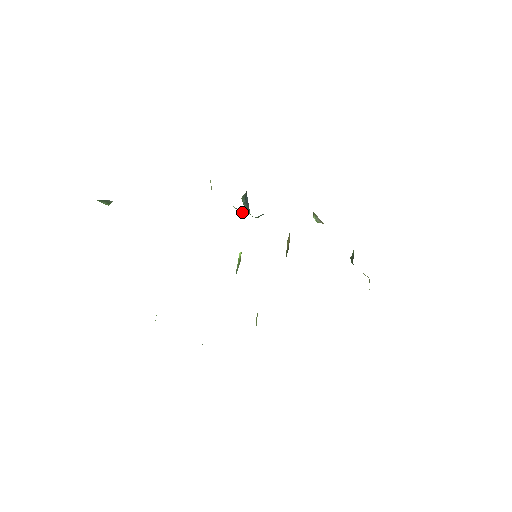
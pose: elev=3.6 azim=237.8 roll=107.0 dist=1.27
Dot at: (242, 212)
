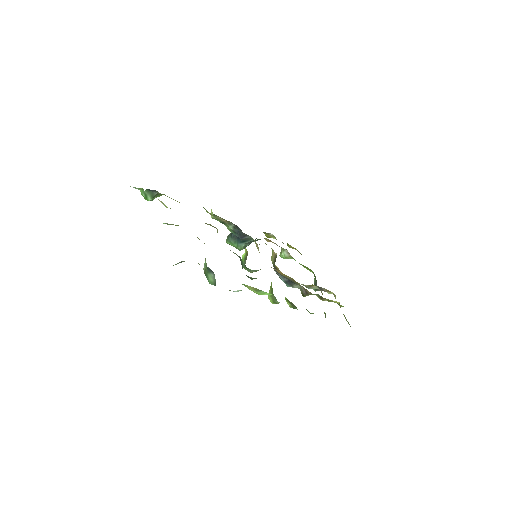
Dot at: (238, 230)
